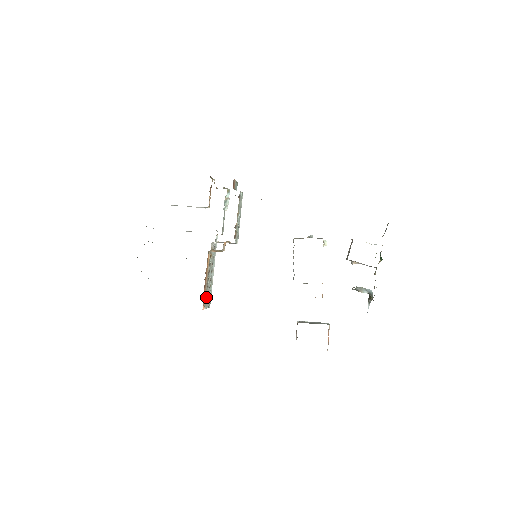
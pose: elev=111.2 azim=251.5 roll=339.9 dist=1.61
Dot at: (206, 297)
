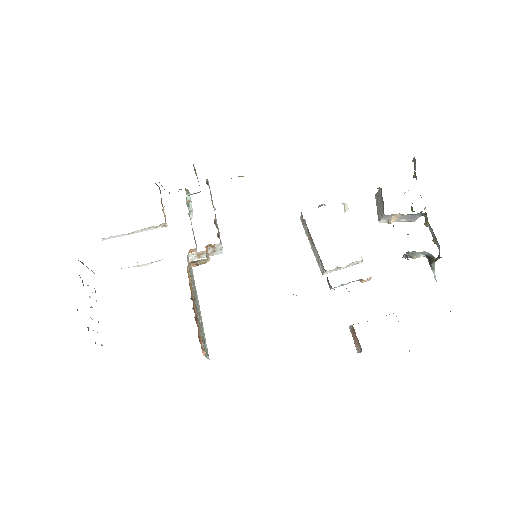
Dot at: occluded
